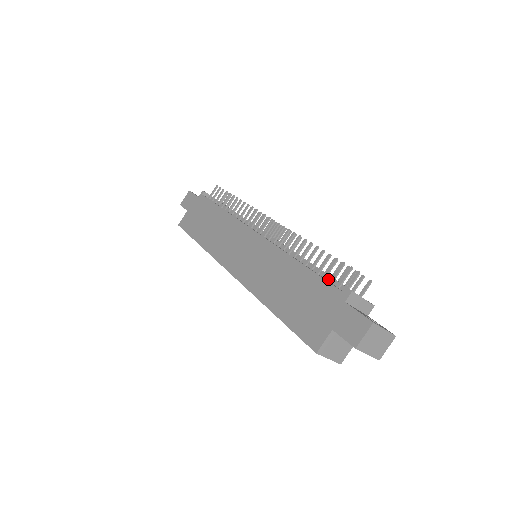
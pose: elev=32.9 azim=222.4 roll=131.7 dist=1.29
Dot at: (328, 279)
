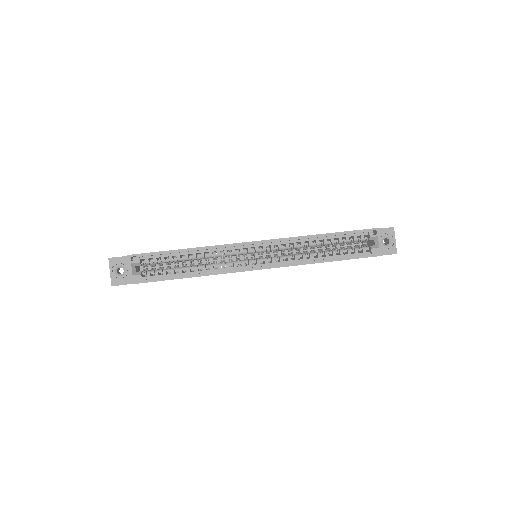
Dot at: occluded
